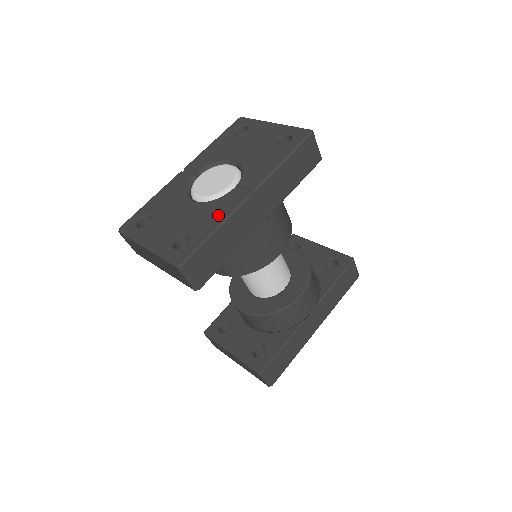
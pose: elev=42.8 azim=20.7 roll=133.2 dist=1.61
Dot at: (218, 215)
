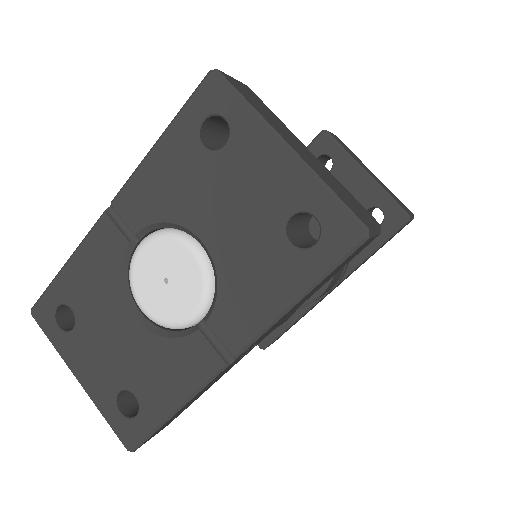
Dot at: (177, 382)
